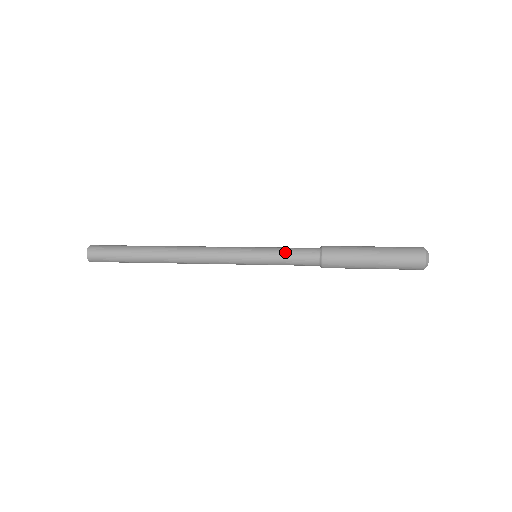
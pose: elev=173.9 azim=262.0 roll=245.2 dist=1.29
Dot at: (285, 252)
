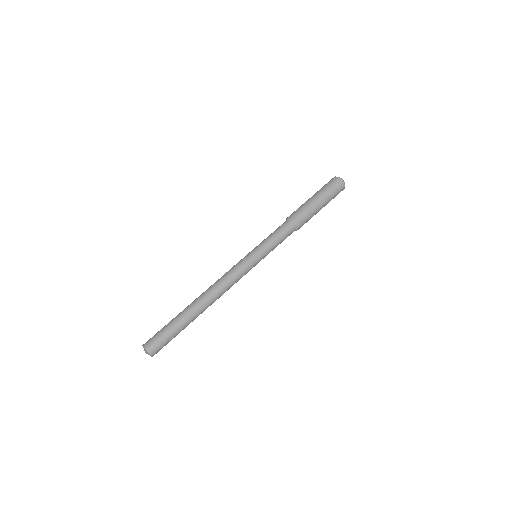
Dot at: (273, 239)
